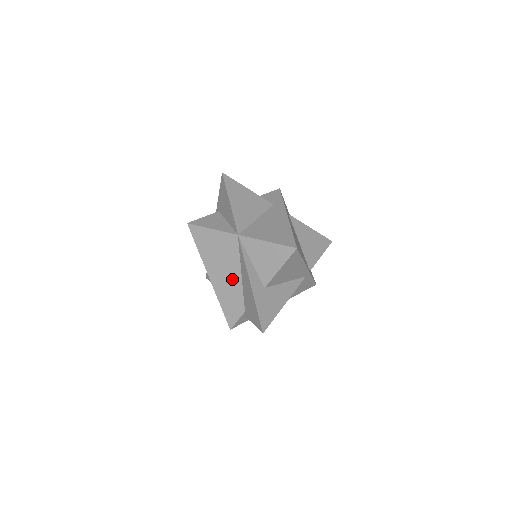
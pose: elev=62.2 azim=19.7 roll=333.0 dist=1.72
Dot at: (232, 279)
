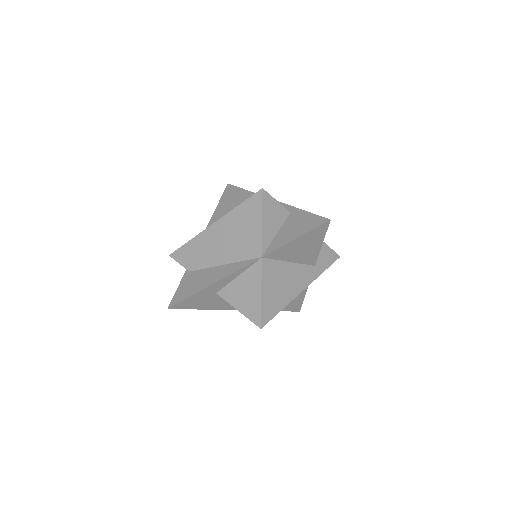
Dot at: (216, 253)
